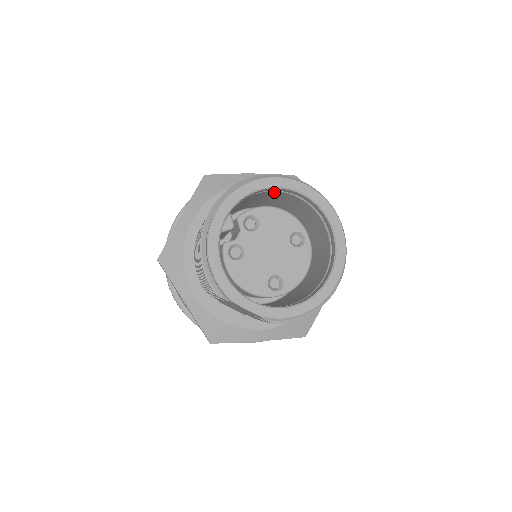
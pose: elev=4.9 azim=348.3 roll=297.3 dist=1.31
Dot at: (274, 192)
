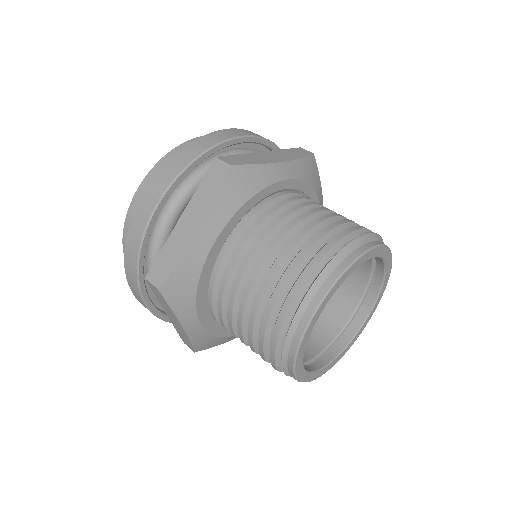
Dot at: occluded
